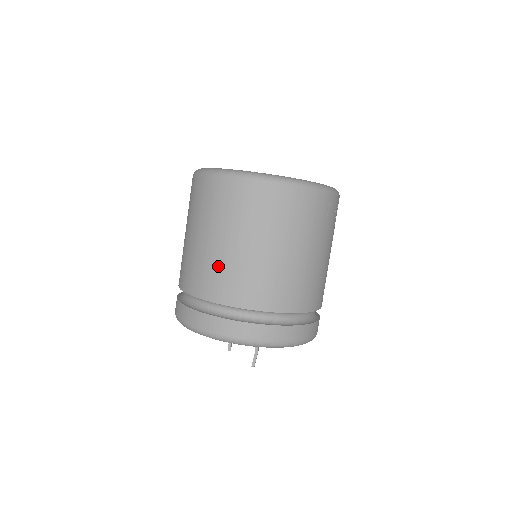
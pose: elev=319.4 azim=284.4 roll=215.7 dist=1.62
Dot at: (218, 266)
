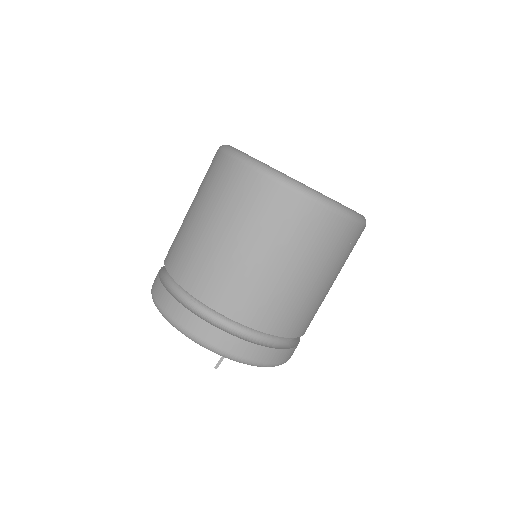
Dot at: (217, 265)
